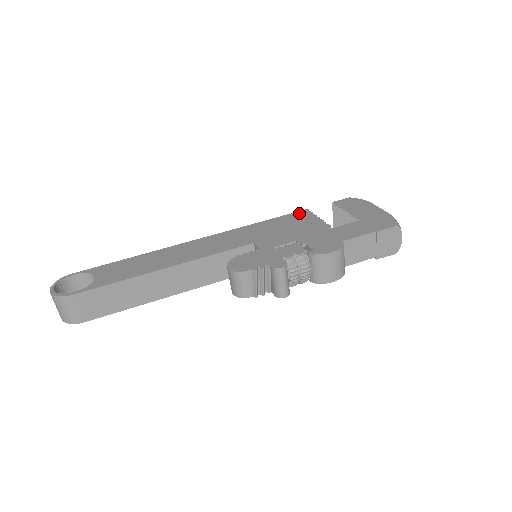
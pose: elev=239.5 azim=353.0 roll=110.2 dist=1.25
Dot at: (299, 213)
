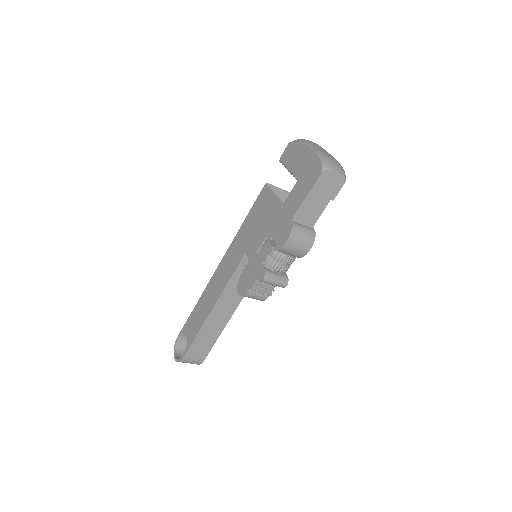
Dot at: (262, 193)
